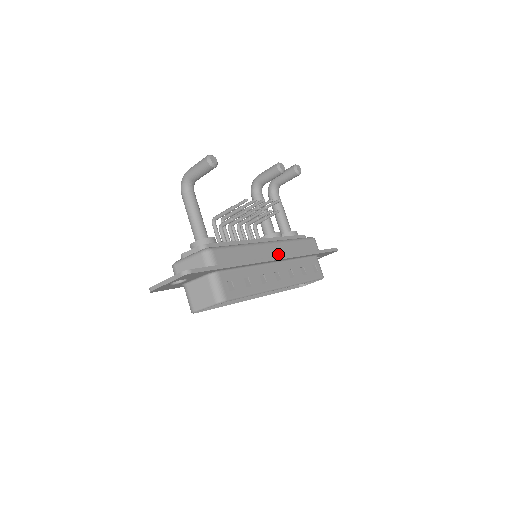
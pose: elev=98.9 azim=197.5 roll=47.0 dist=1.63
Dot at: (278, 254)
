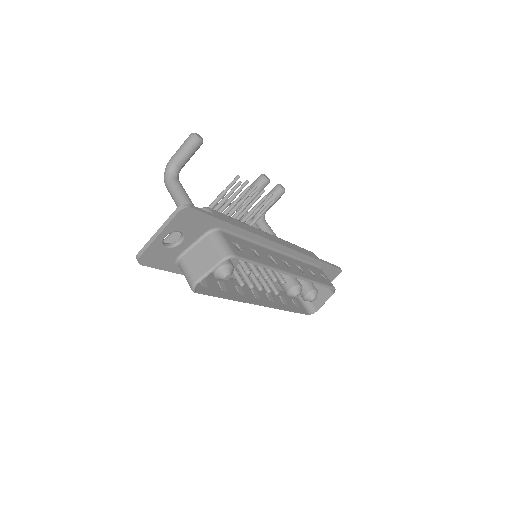
Dot at: occluded
